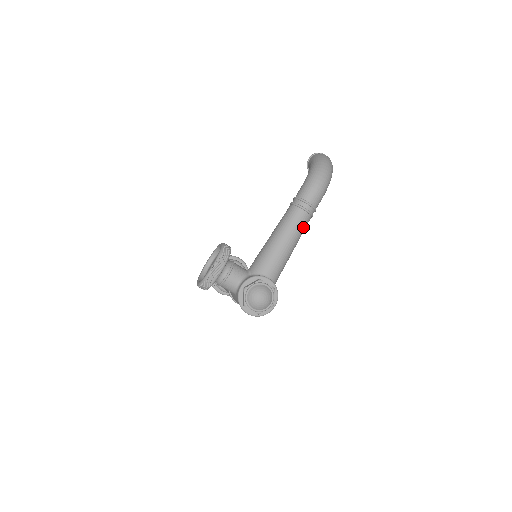
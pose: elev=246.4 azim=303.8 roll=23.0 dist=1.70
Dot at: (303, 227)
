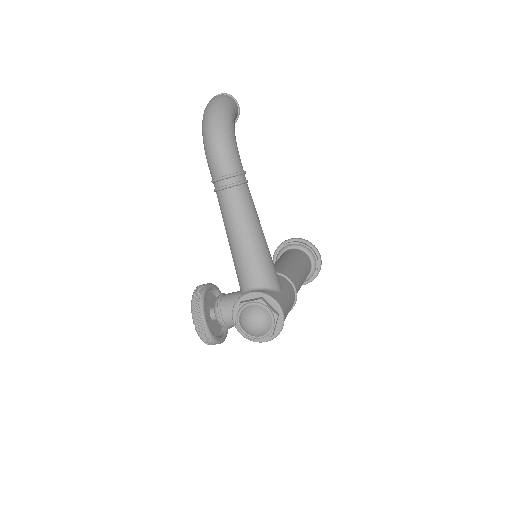
Dot at: (243, 204)
